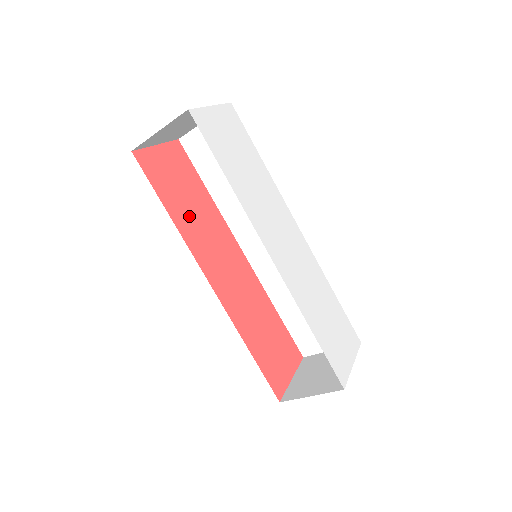
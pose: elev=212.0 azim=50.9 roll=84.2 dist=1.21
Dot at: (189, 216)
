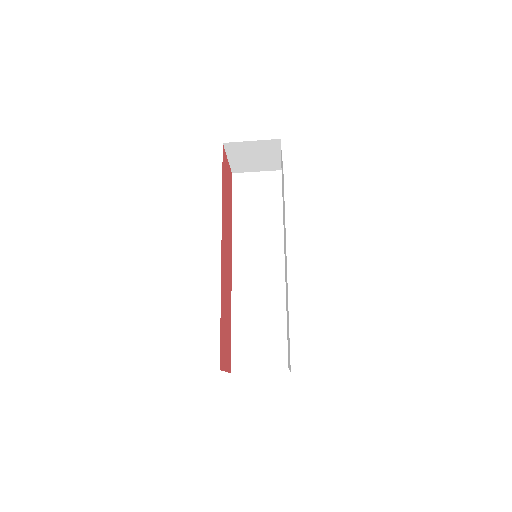
Dot at: (225, 206)
